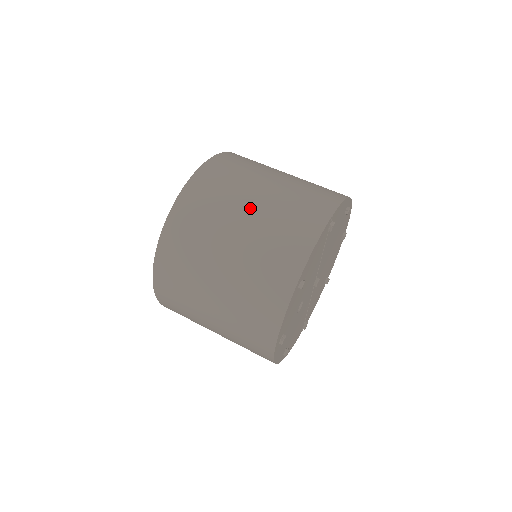
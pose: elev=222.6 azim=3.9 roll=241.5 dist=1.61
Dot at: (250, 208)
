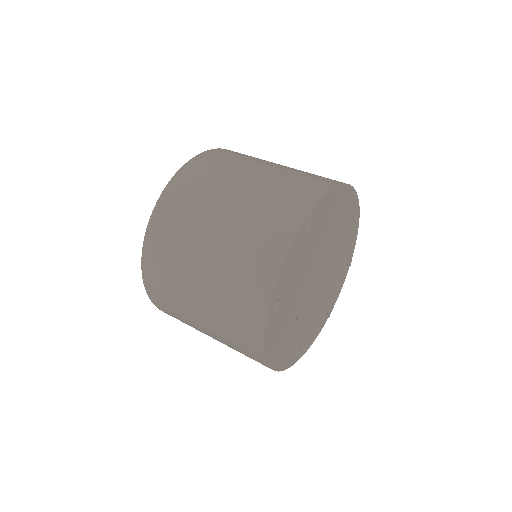
Dot at: (216, 226)
